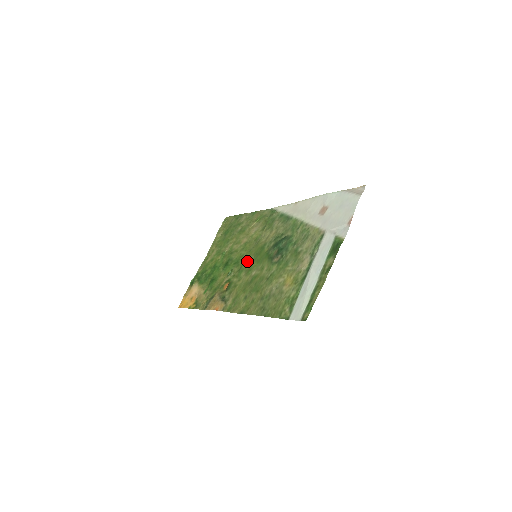
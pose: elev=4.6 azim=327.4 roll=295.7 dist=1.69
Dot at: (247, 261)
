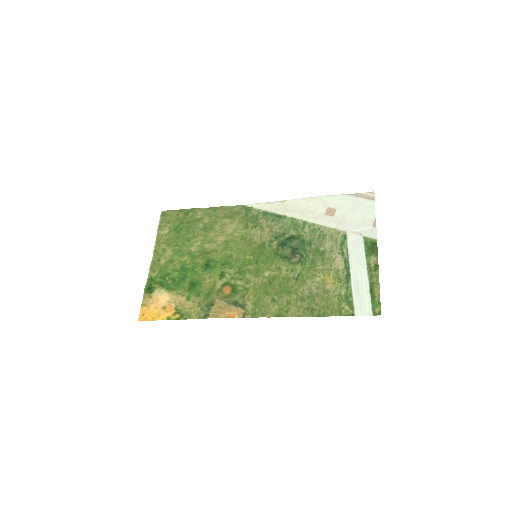
Dot at: (245, 262)
